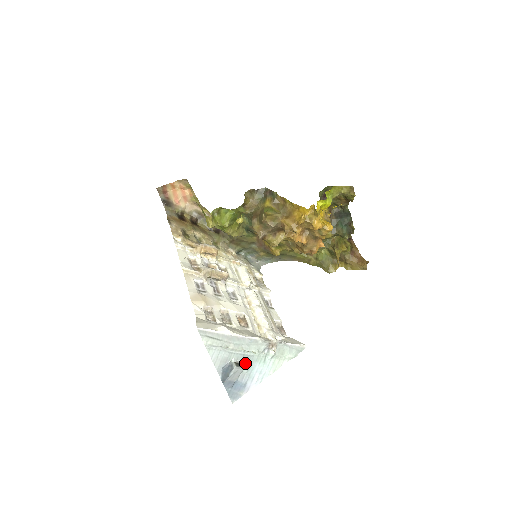
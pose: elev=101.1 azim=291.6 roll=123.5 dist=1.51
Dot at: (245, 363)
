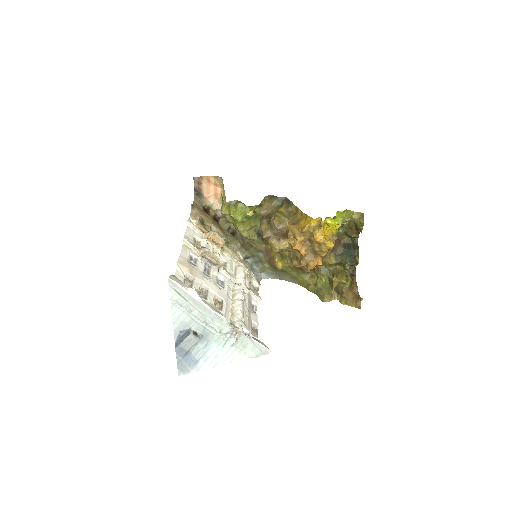
Dot at: (204, 338)
